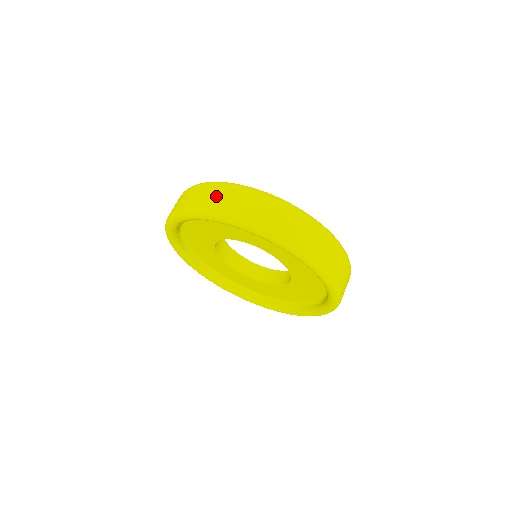
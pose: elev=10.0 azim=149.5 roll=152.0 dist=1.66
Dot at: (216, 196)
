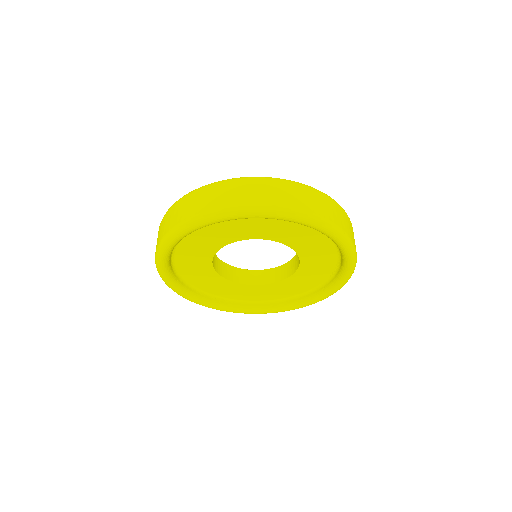
Dot at: occluded
